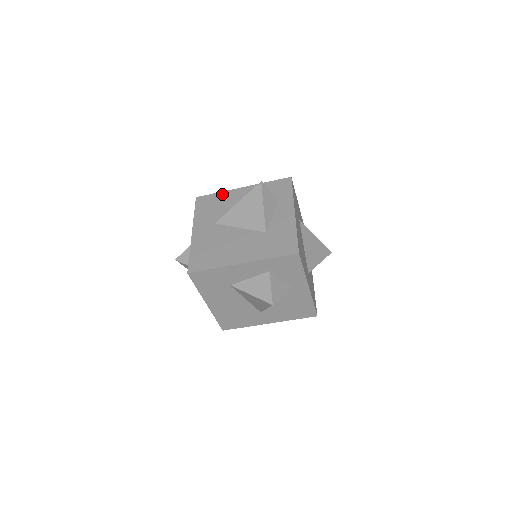
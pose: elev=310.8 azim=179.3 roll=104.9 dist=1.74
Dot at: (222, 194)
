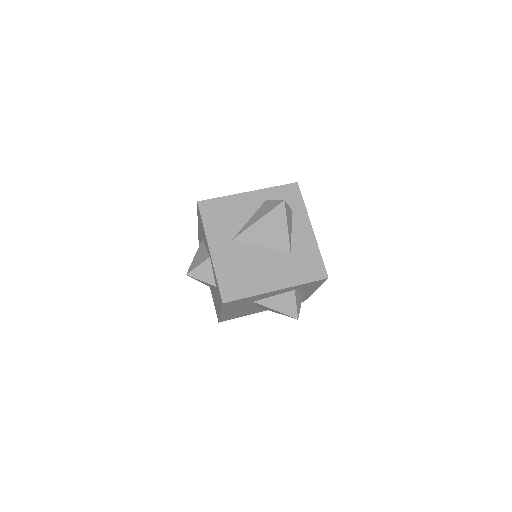
Dot at: (228, 199)
